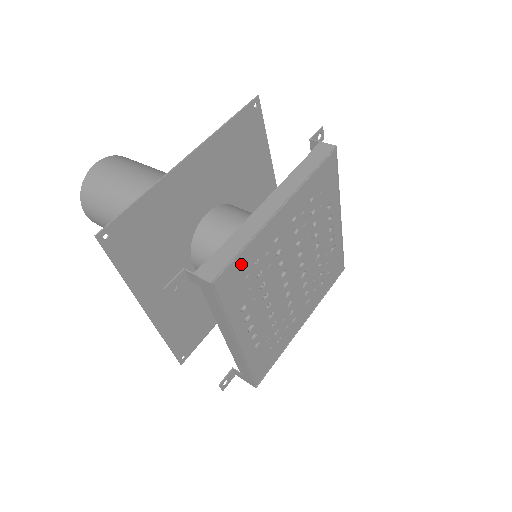
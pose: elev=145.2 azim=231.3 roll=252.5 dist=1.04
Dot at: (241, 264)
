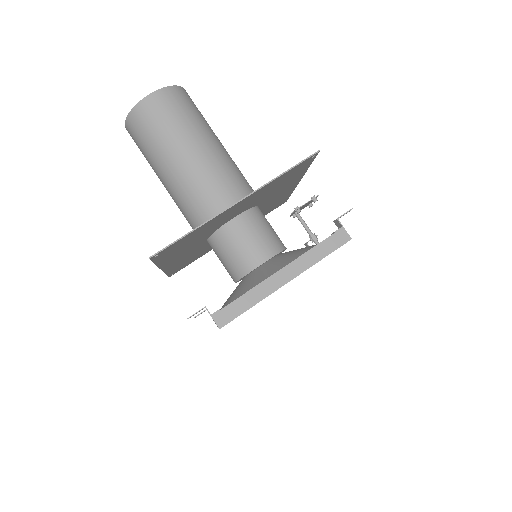
Dot at: occluded
